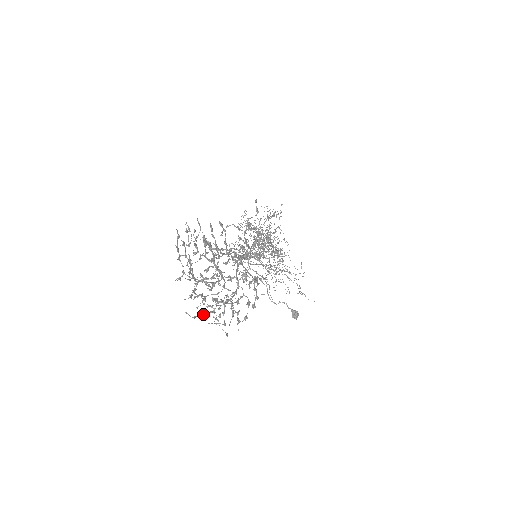
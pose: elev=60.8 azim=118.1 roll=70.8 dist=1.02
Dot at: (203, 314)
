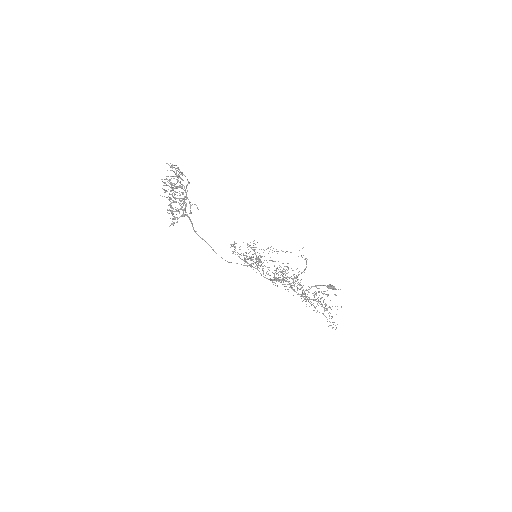
Dot at: occluded
